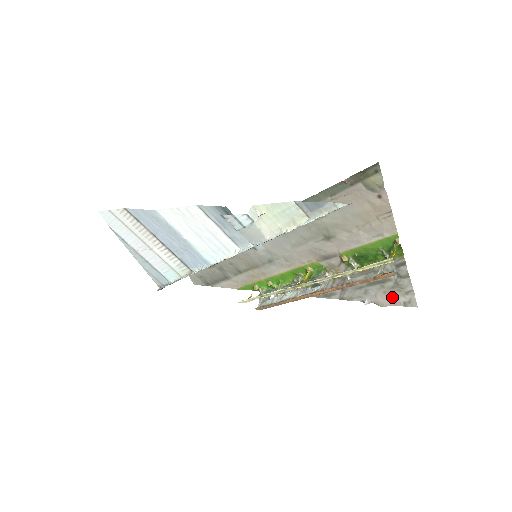
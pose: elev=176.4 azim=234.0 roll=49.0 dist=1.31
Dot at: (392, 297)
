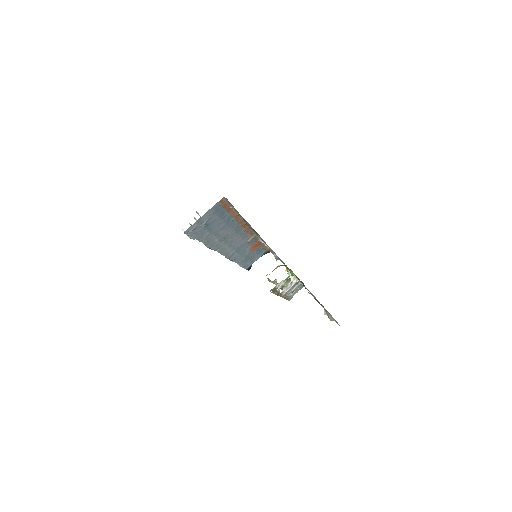
Dot at: (327, 312)
